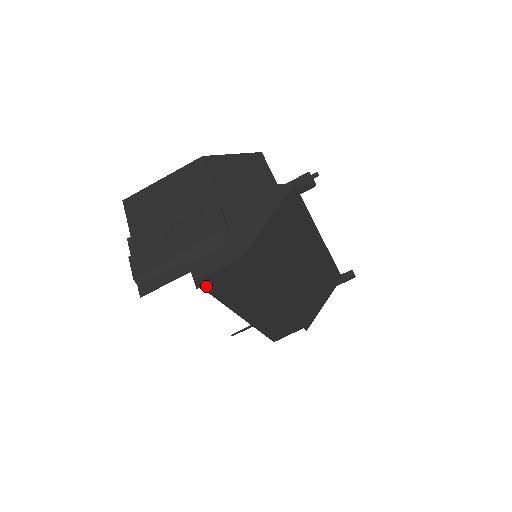
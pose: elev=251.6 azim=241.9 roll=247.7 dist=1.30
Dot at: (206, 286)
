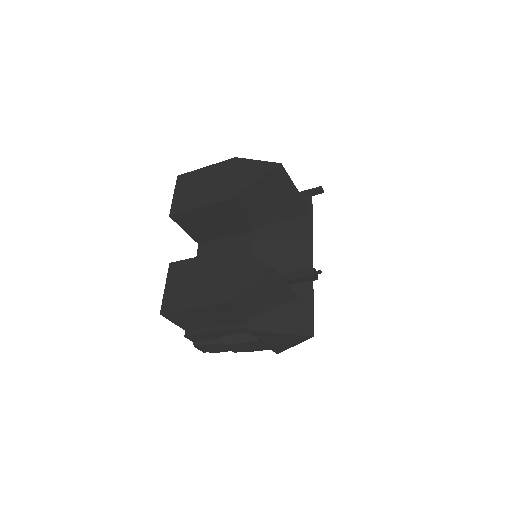
Dot at: occluded
